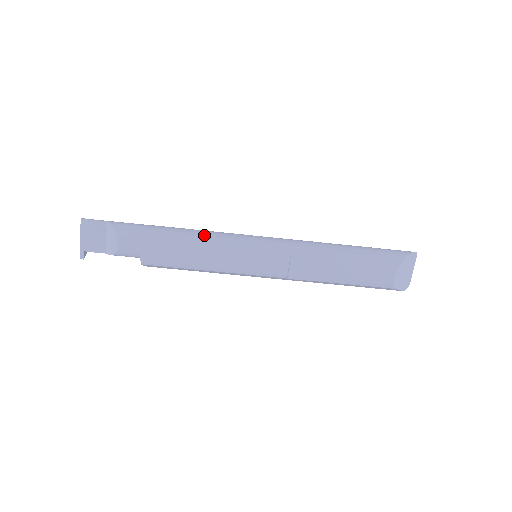
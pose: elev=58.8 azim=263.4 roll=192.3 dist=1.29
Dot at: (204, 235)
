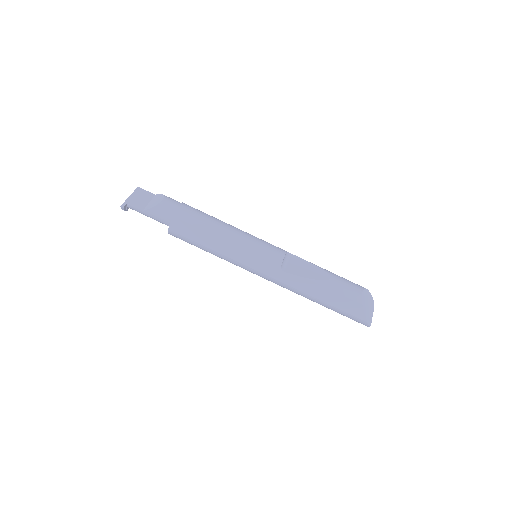
Dot at: occluded
